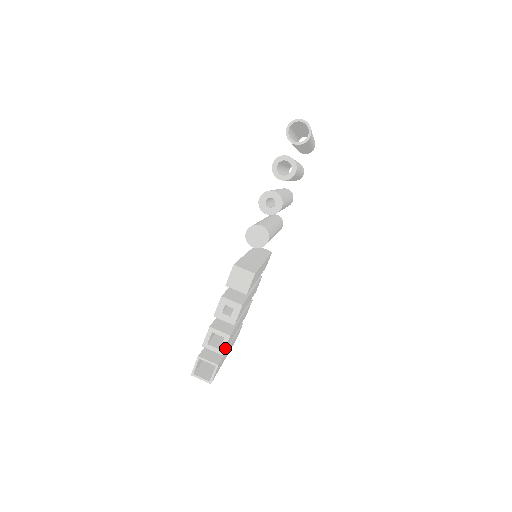
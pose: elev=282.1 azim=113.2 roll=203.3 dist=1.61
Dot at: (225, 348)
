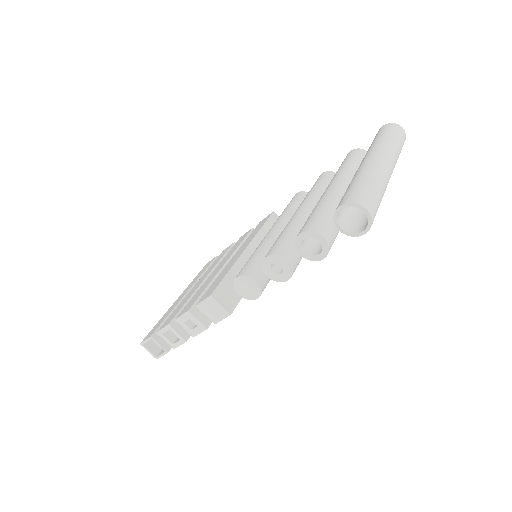
Dot at: occluded
